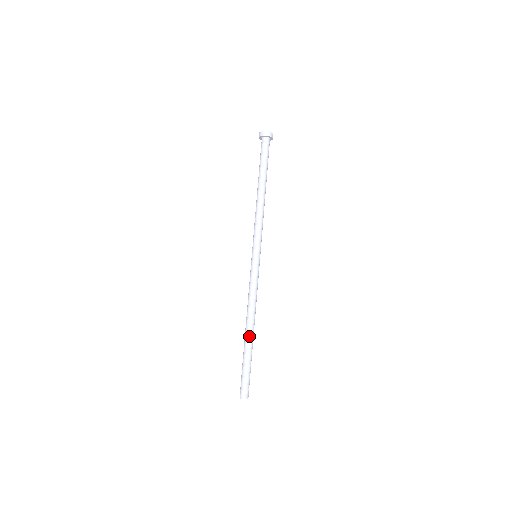
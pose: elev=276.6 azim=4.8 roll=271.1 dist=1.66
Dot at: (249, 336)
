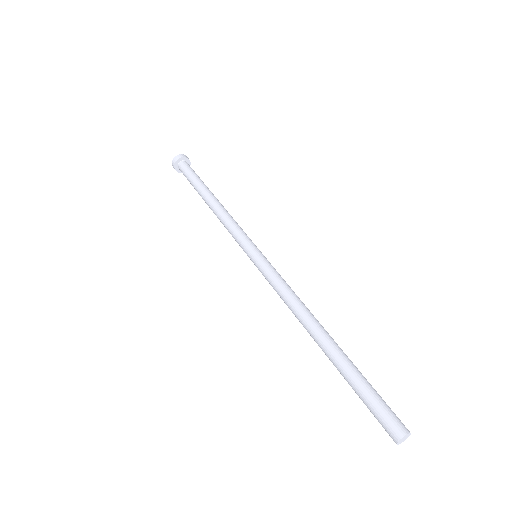
Dot at: (330, 339)
